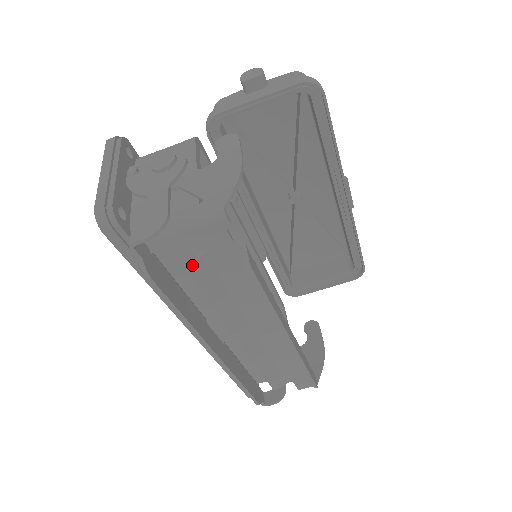
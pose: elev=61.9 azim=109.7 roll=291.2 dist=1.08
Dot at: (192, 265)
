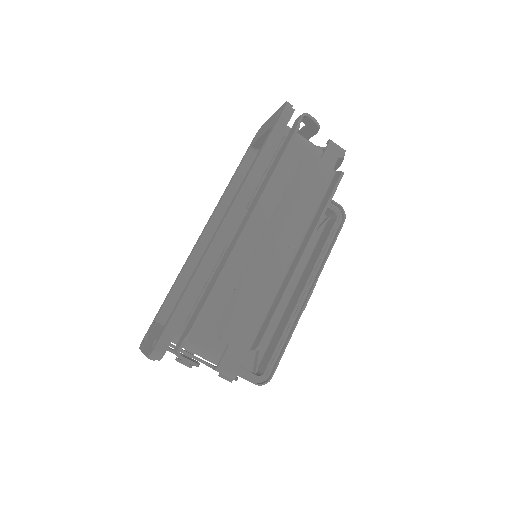
Dot at: (311, 153)
